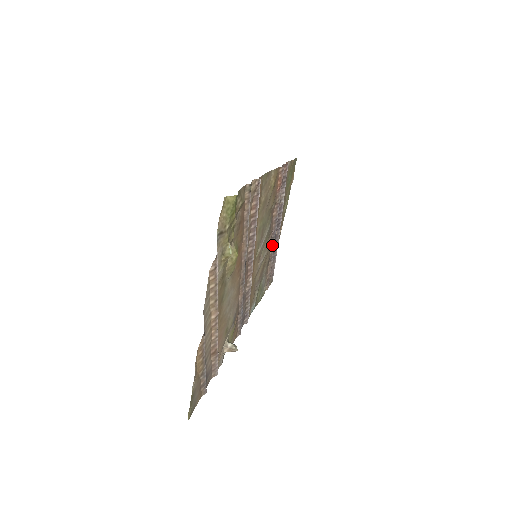
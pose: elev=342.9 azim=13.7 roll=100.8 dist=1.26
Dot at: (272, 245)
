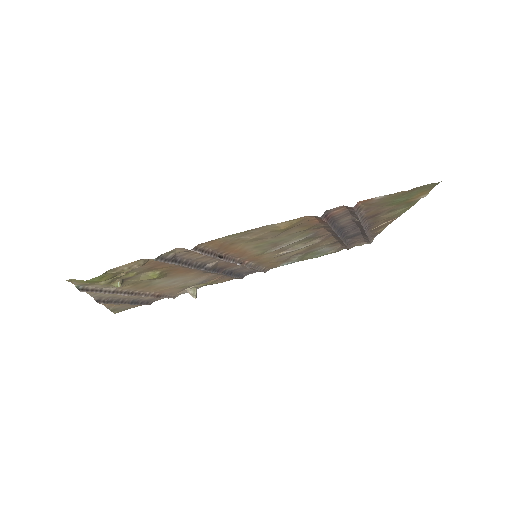
Dot at: (337, 238)
